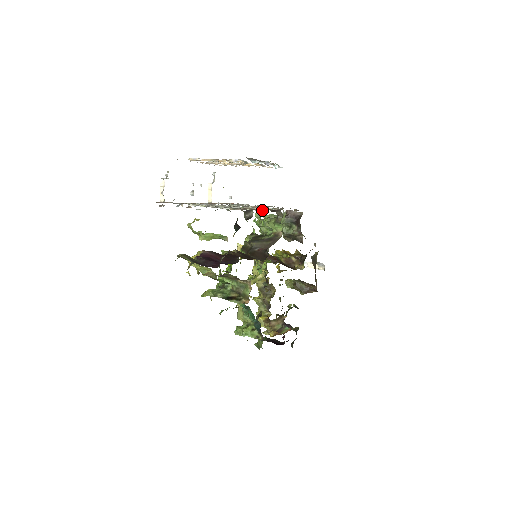
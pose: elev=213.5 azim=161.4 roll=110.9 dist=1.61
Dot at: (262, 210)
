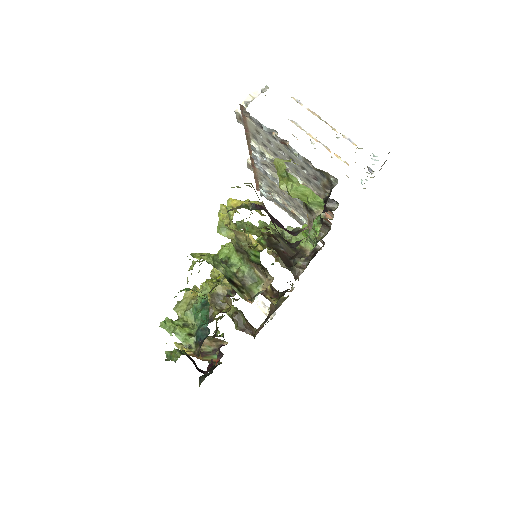
Dot at: (323, 213)
